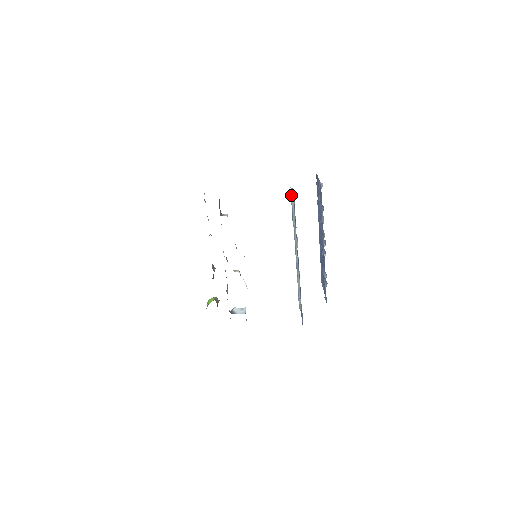
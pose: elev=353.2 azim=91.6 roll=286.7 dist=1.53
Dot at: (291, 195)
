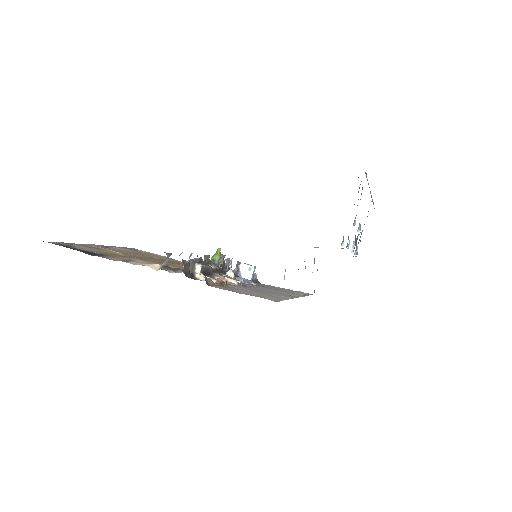
Dot at: occluded
